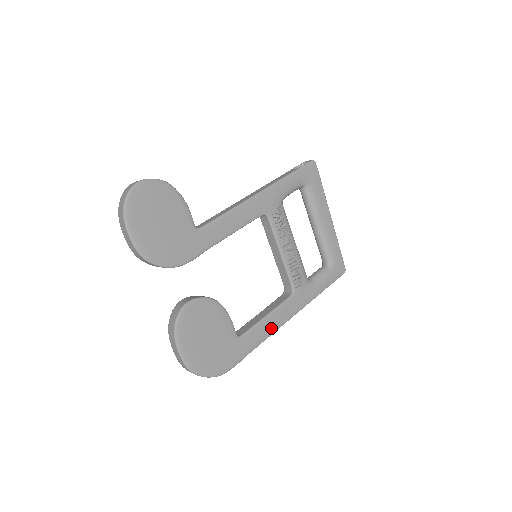
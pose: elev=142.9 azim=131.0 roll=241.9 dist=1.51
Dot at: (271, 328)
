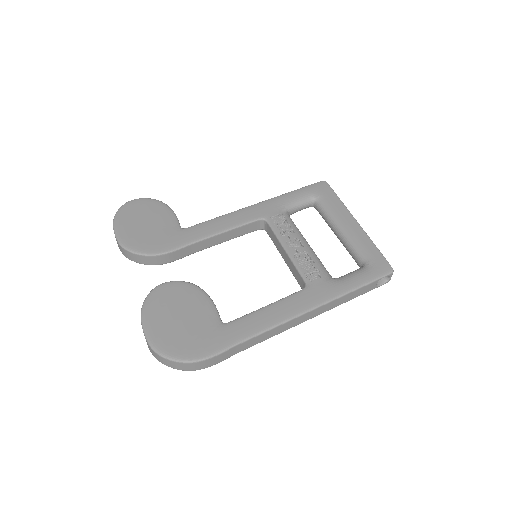
Dot at: (272, 319)
